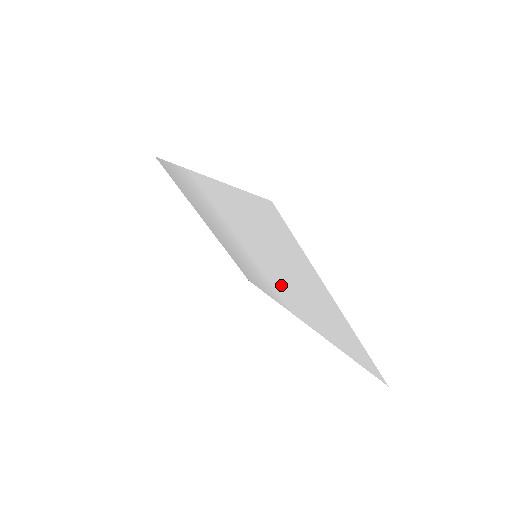
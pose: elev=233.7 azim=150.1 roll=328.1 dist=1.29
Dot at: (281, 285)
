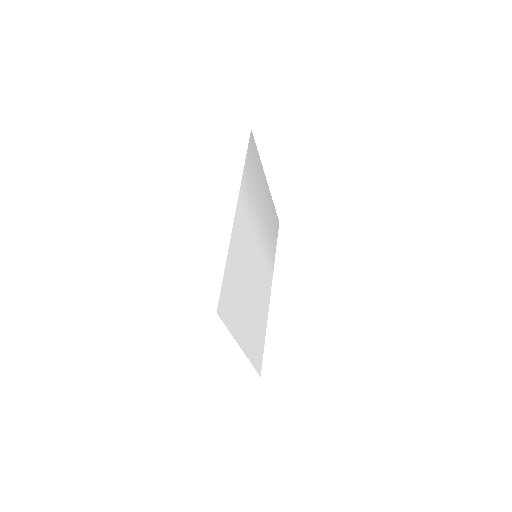
Dot at: (260, 279)
